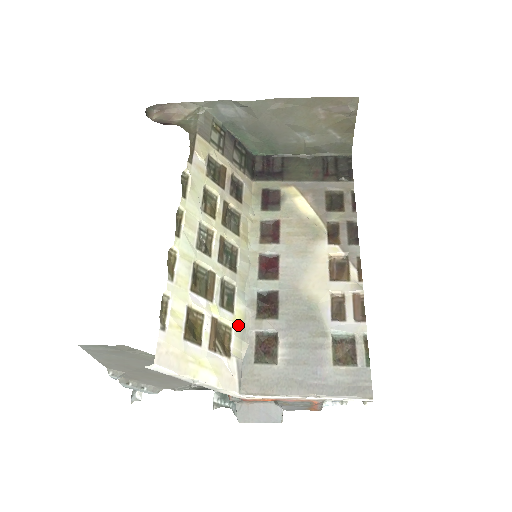
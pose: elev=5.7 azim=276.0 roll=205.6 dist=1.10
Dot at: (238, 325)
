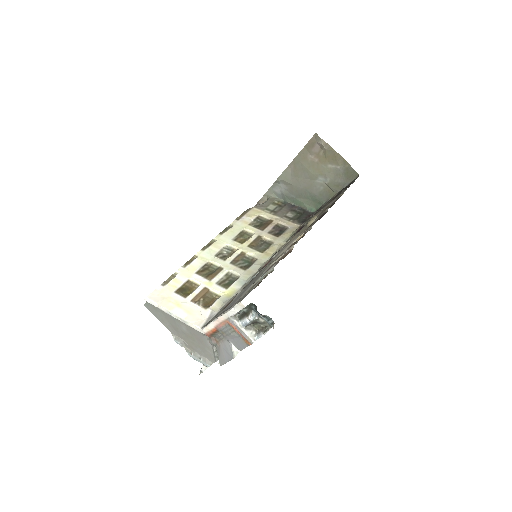
Dot at: (227, 295)
